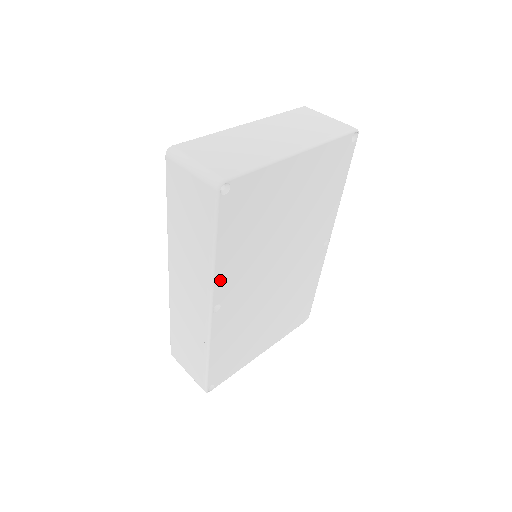
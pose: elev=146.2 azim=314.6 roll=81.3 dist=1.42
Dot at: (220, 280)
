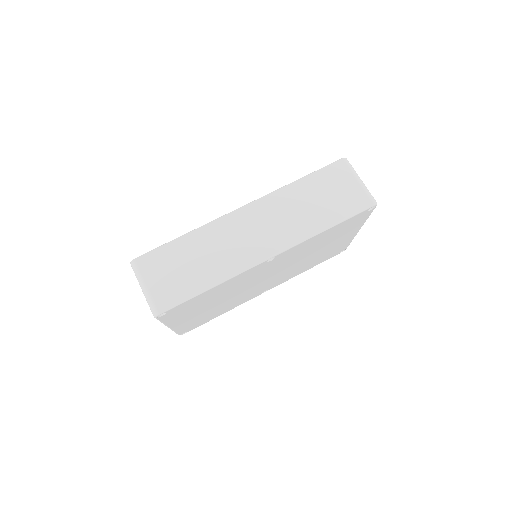
Dot at: (299, 246)
